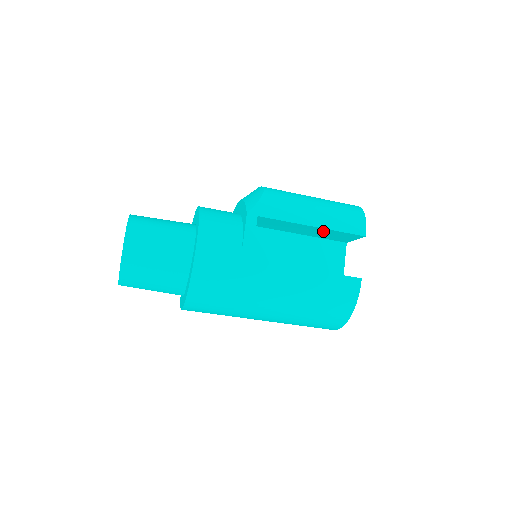
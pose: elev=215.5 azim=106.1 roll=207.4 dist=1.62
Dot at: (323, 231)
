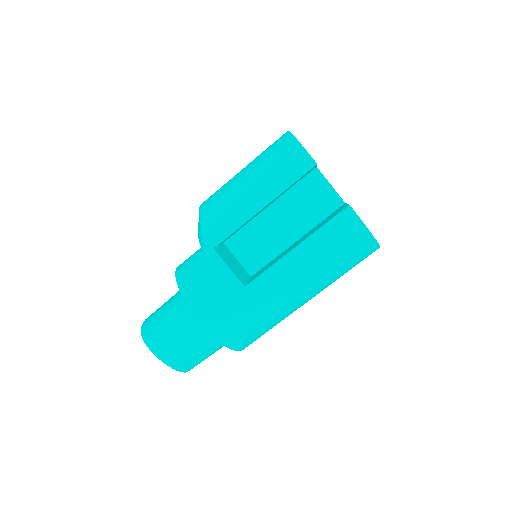
Dot at: (279, 195)
